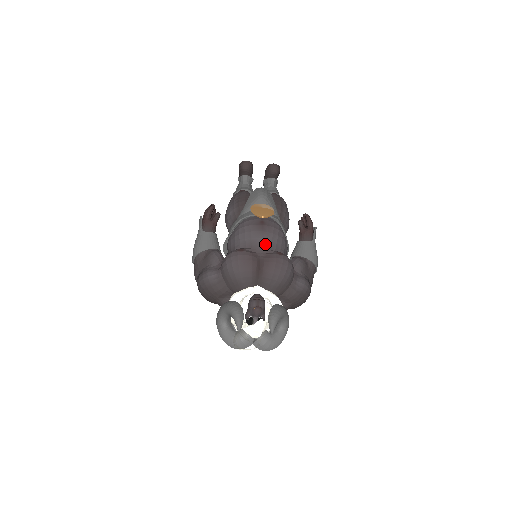
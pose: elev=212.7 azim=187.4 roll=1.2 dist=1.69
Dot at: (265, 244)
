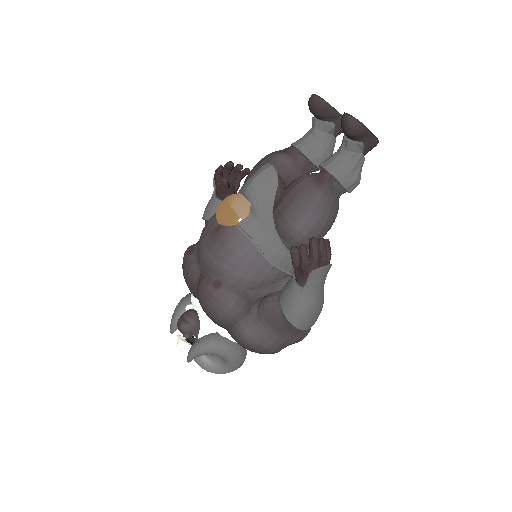
Dot at: (206, 262)
